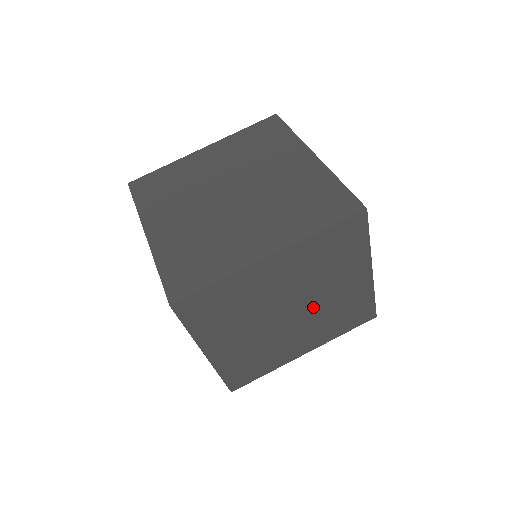
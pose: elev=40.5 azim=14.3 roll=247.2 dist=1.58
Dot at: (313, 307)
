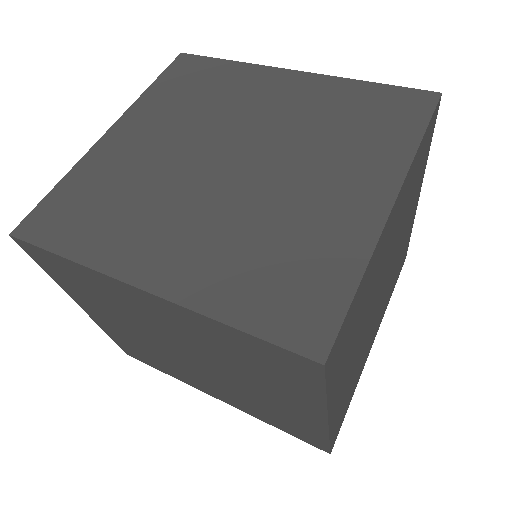
Dot at: (390, 271)
